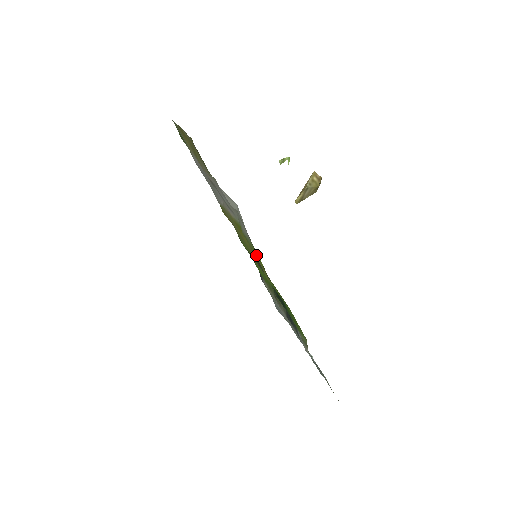
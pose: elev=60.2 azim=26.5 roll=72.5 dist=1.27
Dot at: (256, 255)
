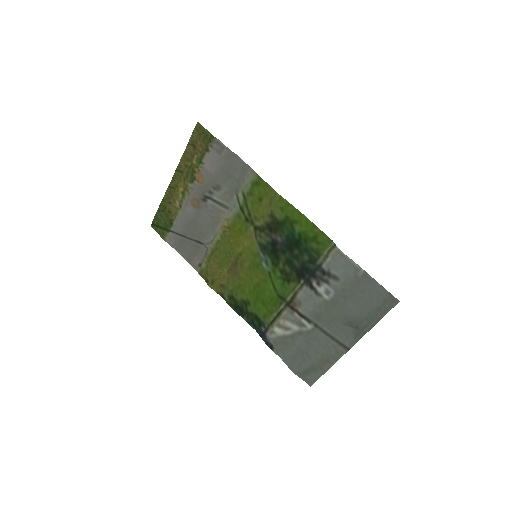
Dot at: (261, 196)
